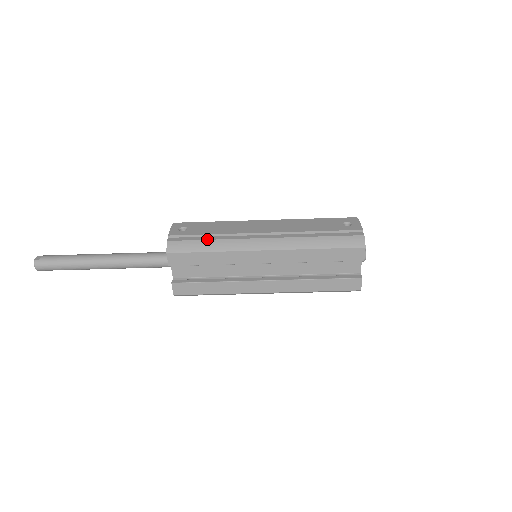
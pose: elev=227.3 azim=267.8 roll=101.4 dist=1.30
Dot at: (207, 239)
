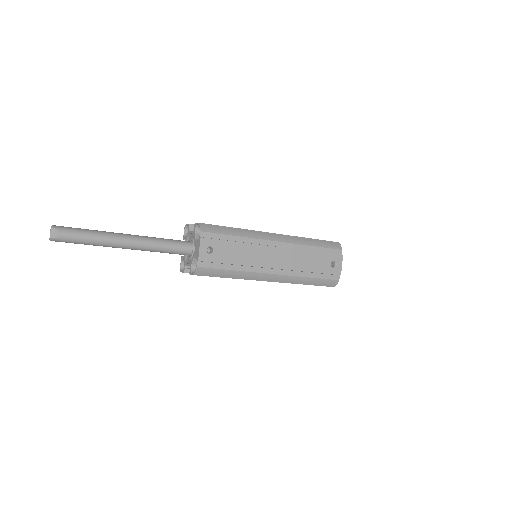
Dot at: (230, 269)
